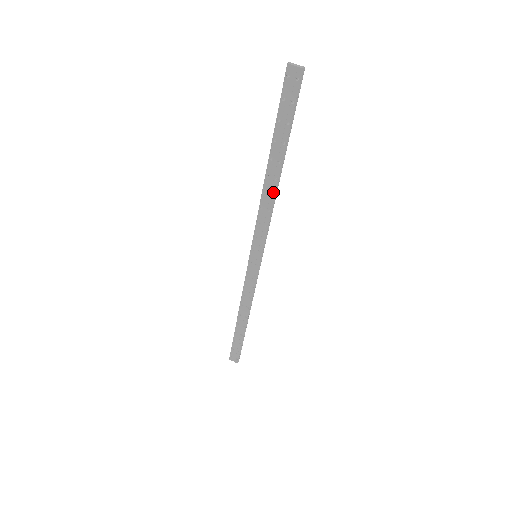
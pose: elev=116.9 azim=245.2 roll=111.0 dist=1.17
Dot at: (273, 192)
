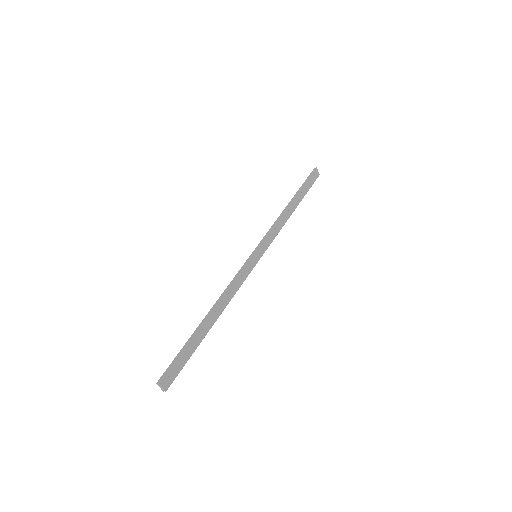
Dot at: (221, 307)
